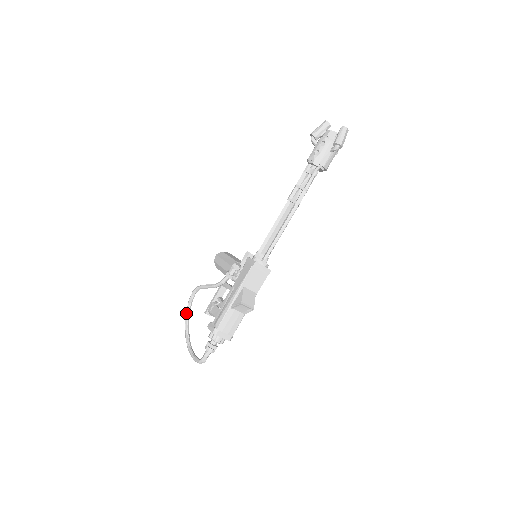
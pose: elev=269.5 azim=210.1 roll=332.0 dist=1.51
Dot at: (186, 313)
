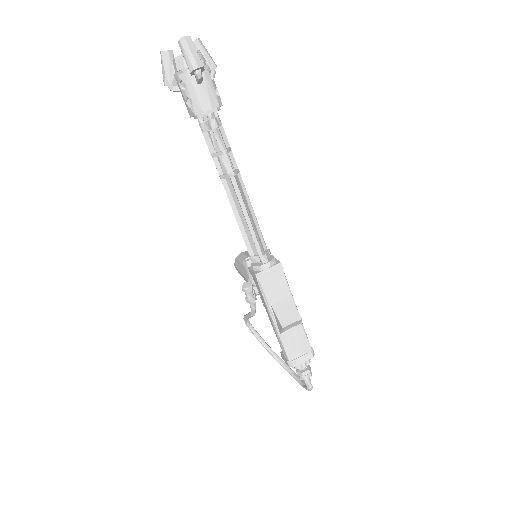
Dot at: occluded
